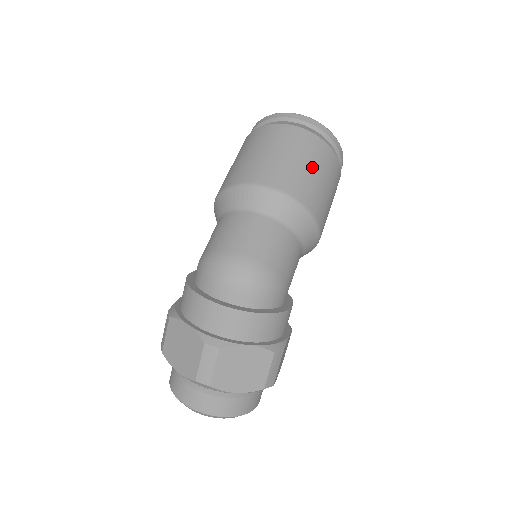
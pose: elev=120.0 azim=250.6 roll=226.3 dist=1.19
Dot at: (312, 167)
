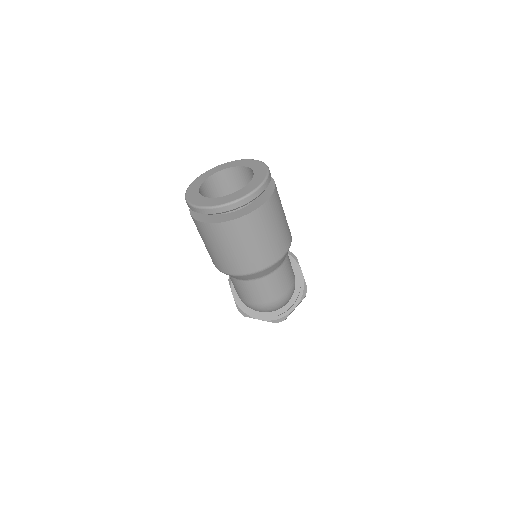
Dot at: (269, 233)
